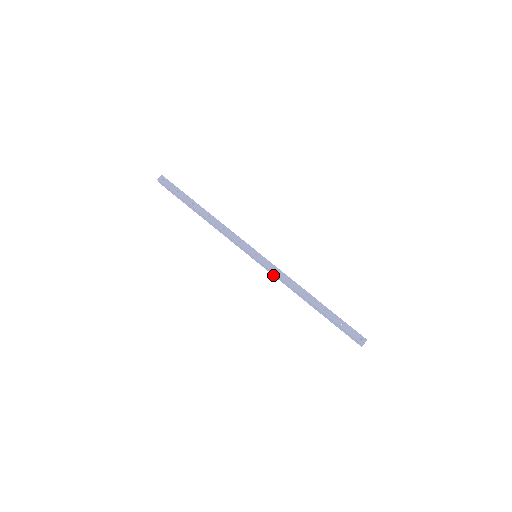
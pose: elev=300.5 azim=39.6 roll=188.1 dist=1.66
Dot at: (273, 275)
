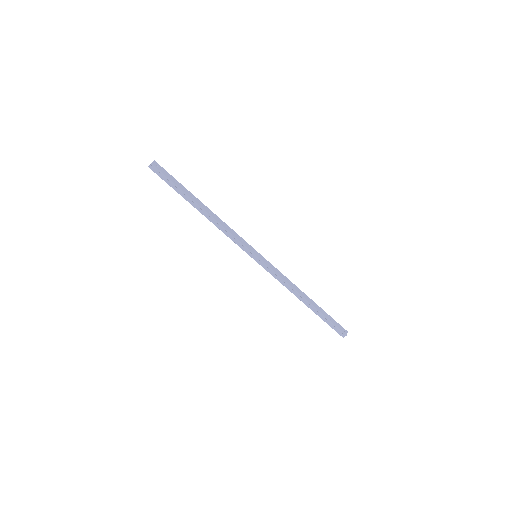
Dot at: (272, 275)
